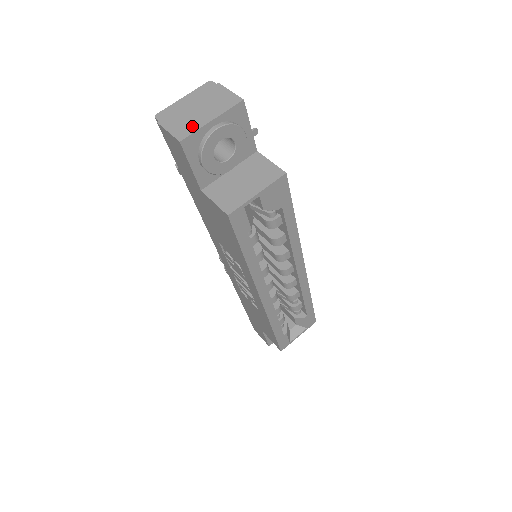
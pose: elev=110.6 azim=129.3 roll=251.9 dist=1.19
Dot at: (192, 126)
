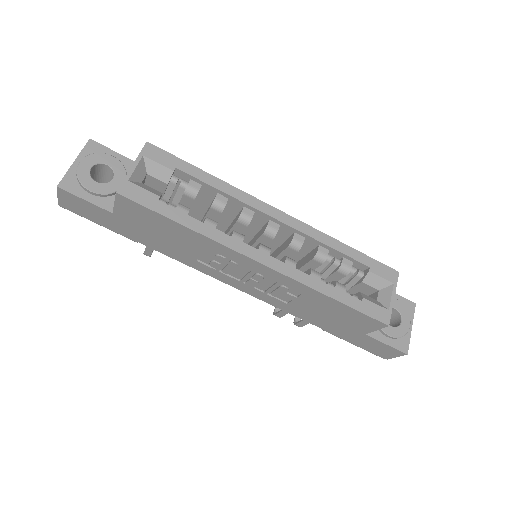
Dot at: (66, 177)
